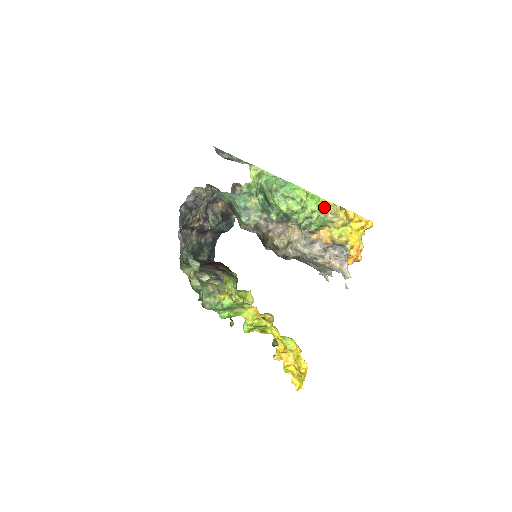
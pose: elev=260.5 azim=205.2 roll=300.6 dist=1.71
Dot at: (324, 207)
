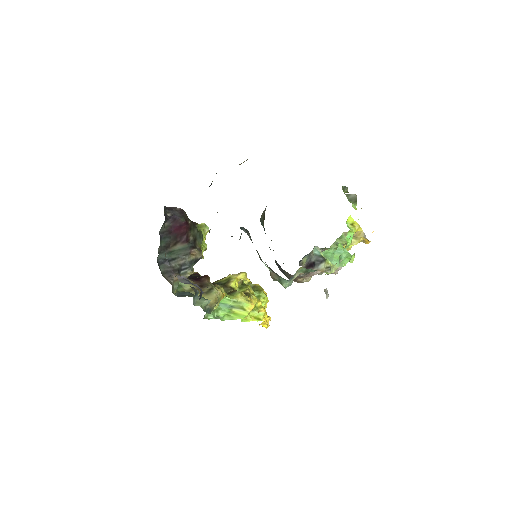
Dot at: occluded
